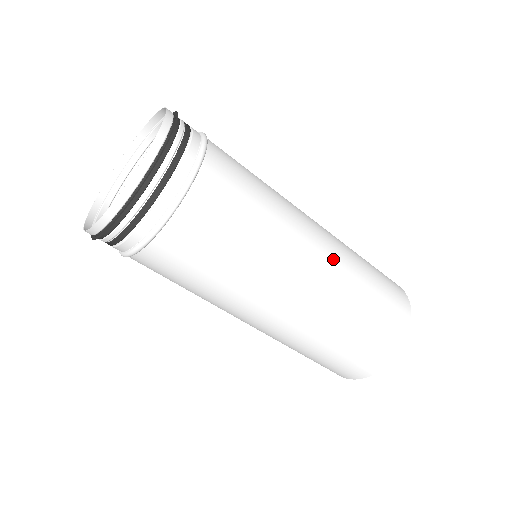
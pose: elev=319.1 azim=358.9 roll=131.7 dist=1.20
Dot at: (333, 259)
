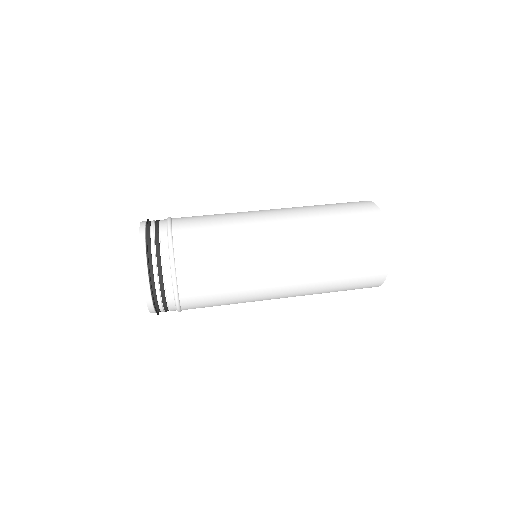
Dot at: (297, 252)
